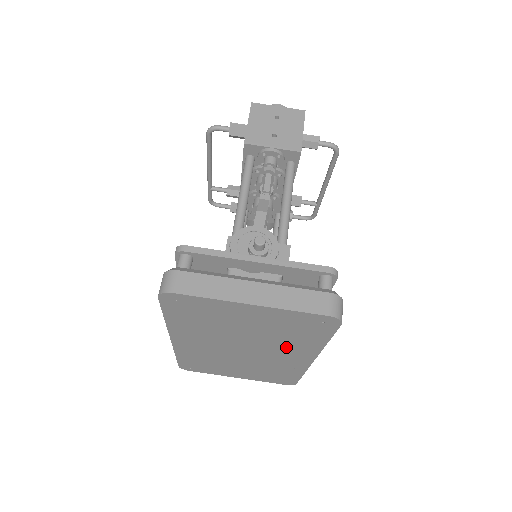
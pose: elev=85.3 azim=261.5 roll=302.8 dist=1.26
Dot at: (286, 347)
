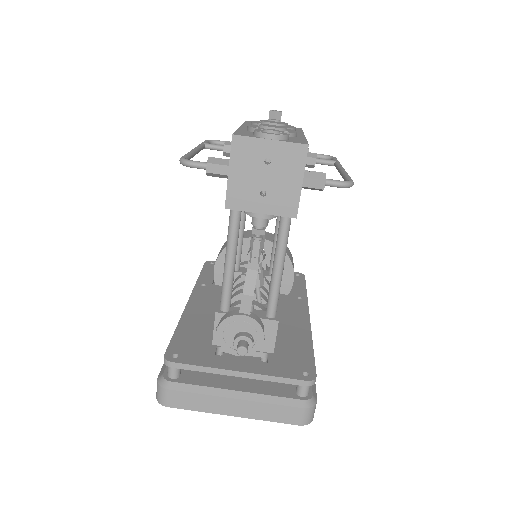
Dot at: occluded
